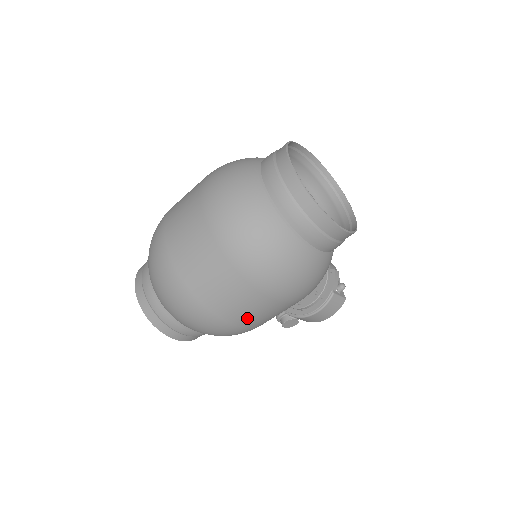
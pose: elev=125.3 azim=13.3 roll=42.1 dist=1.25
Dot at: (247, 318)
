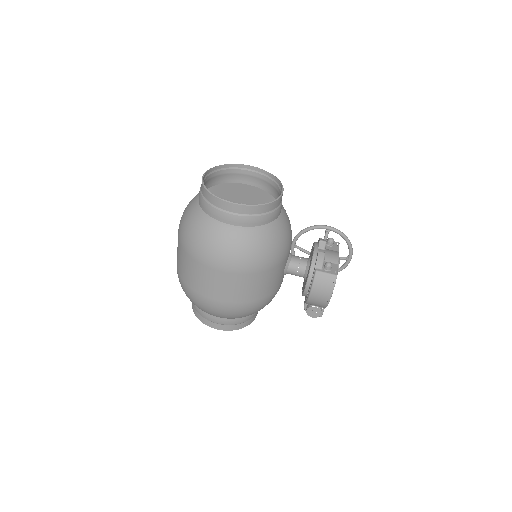
Dot at: (216, 291)
